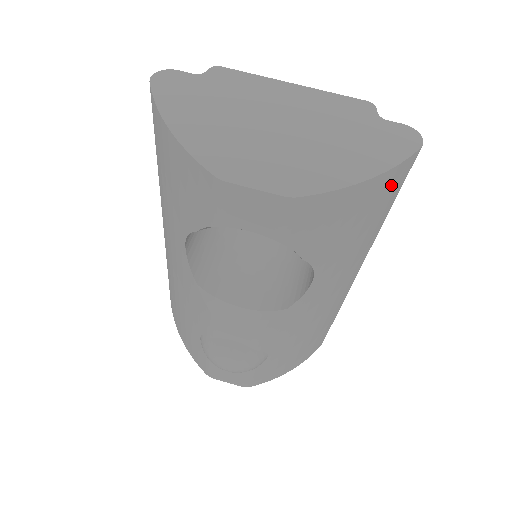
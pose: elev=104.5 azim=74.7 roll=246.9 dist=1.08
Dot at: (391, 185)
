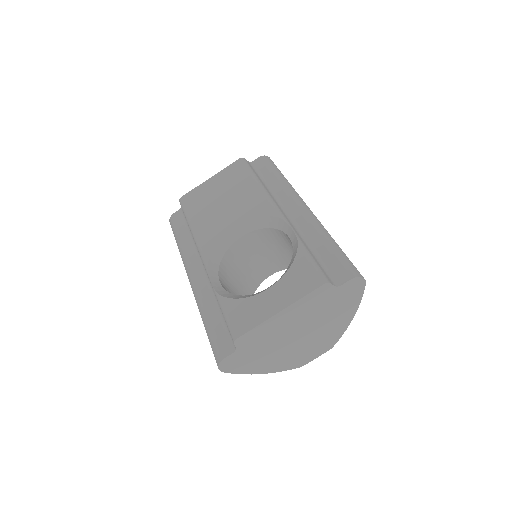
Dot at: occluded
